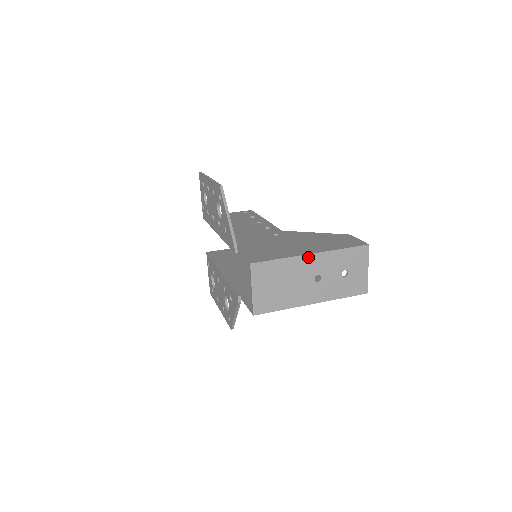
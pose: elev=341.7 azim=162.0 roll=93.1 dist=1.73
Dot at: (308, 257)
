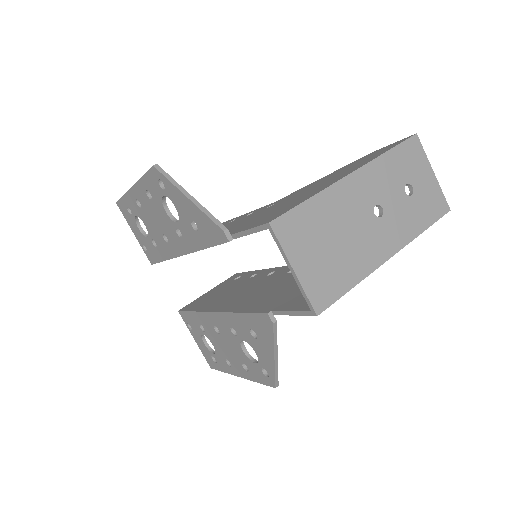
Dot at: (349, 180)
